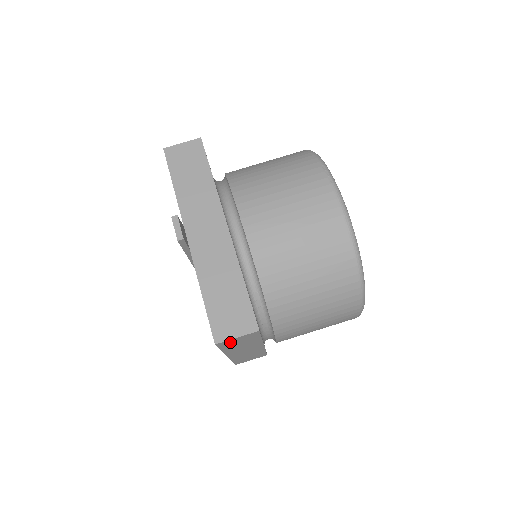
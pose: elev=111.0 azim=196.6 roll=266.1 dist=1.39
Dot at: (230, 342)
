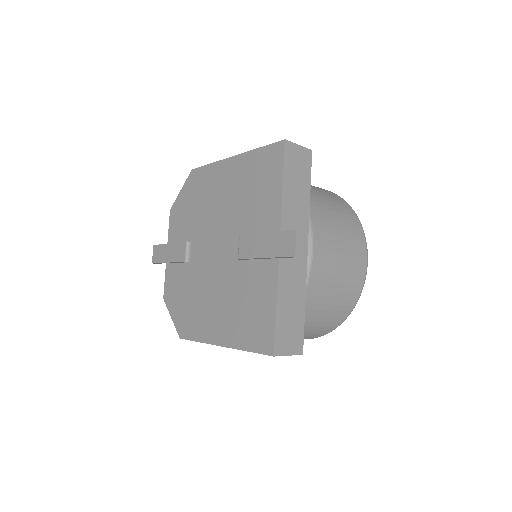
Dot at: occluded
